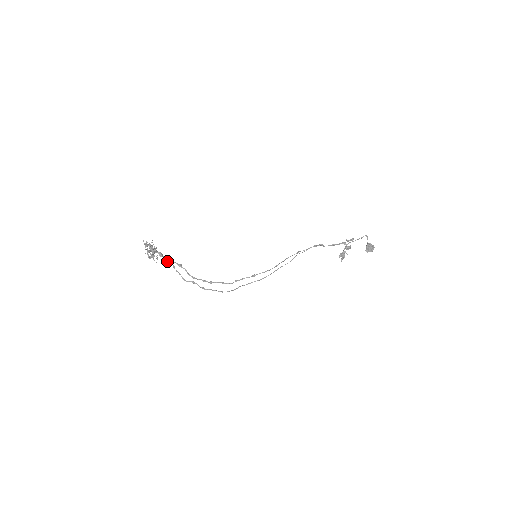
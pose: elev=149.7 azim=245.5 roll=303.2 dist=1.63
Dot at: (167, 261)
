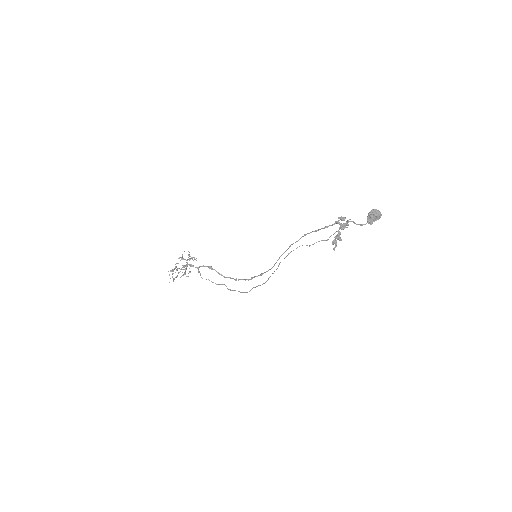
Dot at: (198, 271)
